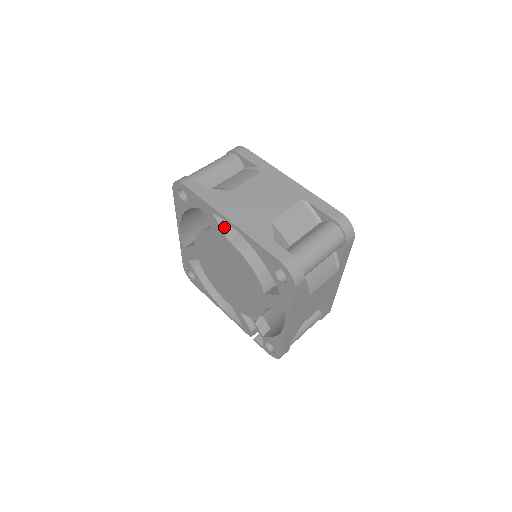
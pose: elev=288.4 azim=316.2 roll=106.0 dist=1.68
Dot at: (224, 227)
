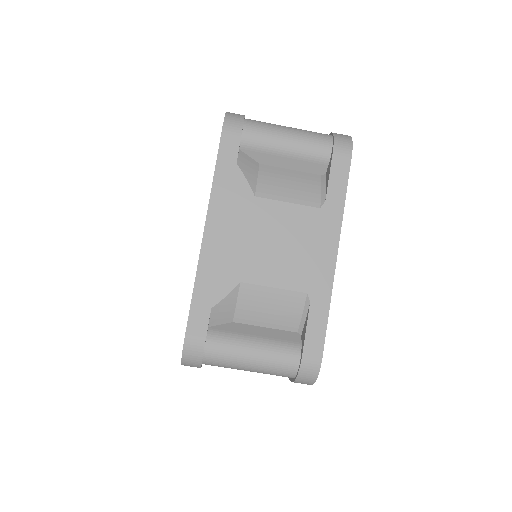
Dot at: occluded
